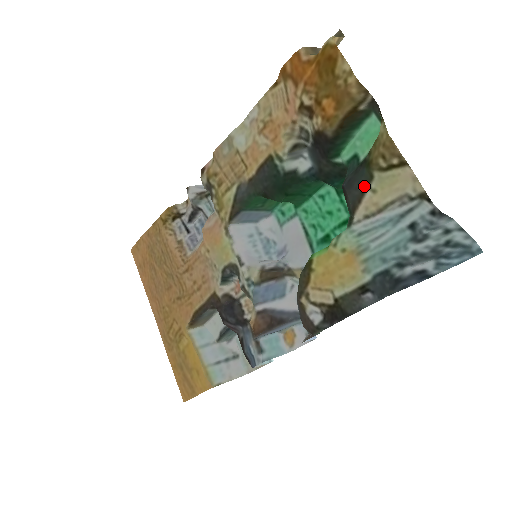
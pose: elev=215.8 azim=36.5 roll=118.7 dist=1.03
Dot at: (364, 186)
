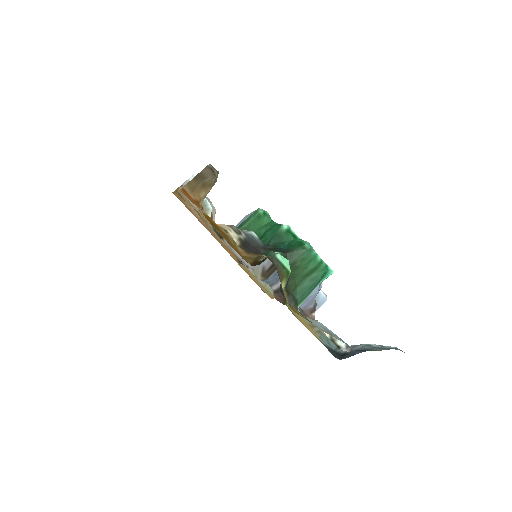
Dot at: occluded
